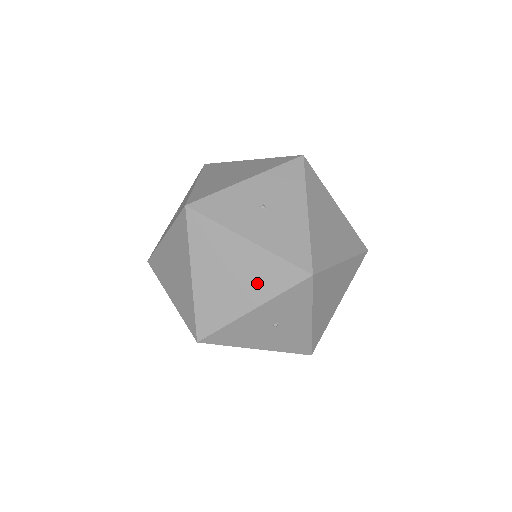
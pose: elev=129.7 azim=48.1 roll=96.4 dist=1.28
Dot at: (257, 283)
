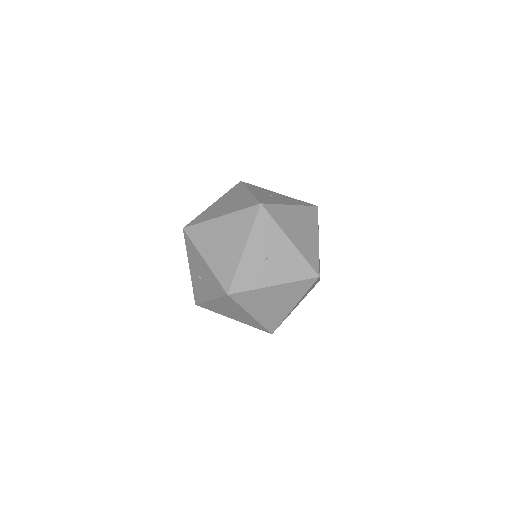
Dot at: (291, 297)
